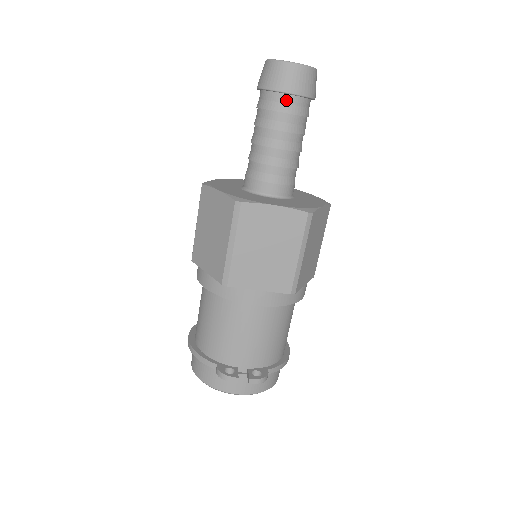
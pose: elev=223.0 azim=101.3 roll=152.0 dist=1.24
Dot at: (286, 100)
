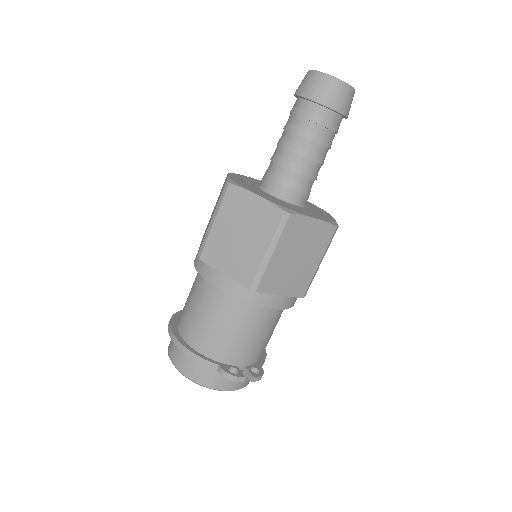
Dot at: (331, 117)
